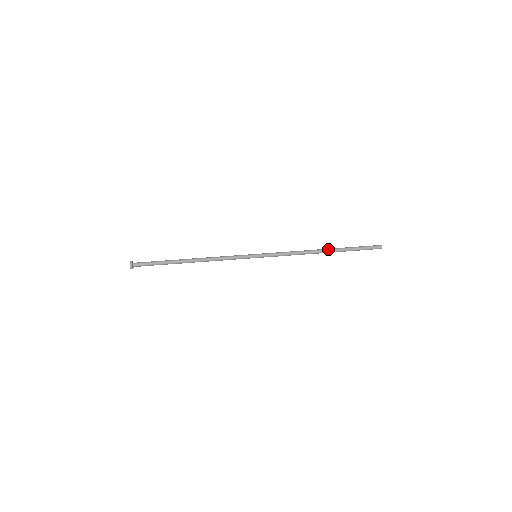
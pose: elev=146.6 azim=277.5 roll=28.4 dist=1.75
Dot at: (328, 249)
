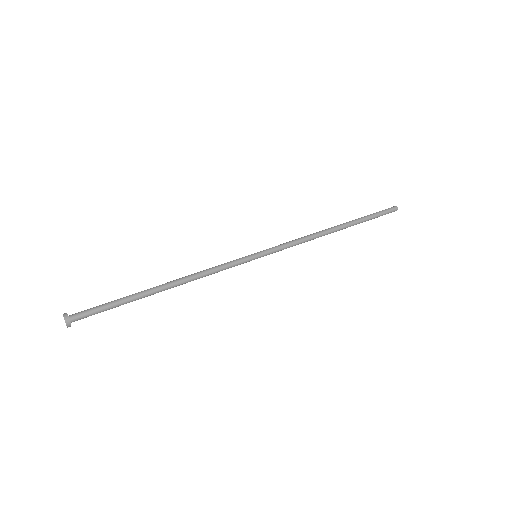
Dot at: (340, 224)
